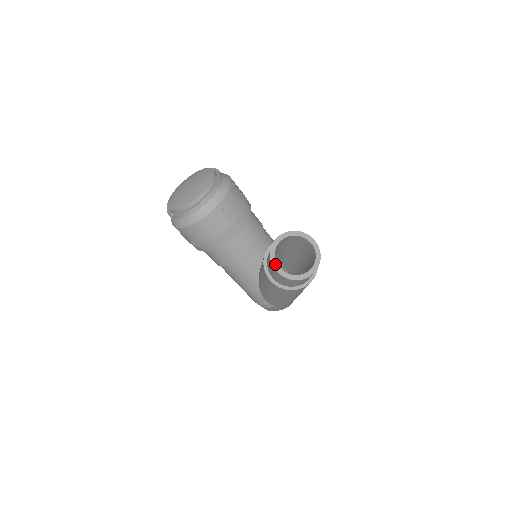
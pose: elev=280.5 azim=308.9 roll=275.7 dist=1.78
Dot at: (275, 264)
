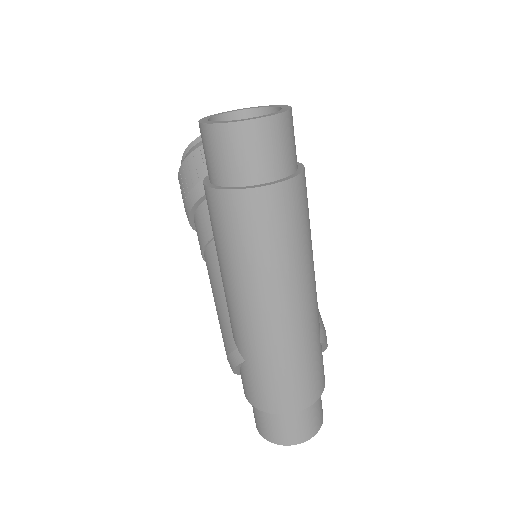
Dot at: (206, 118)
